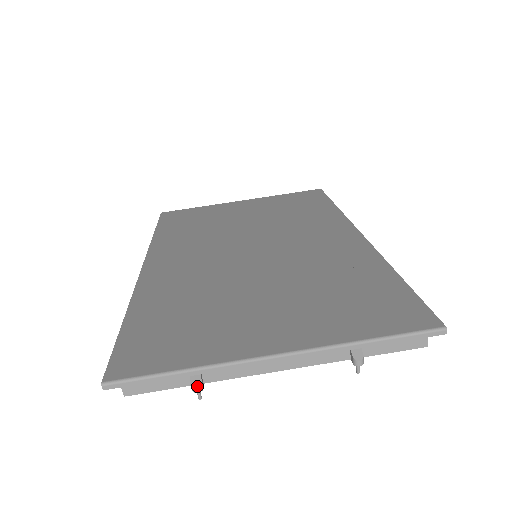
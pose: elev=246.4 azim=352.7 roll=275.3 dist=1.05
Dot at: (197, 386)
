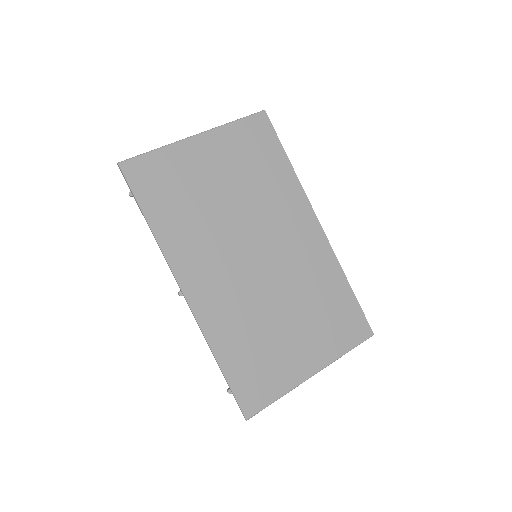
Dot at: occluded
